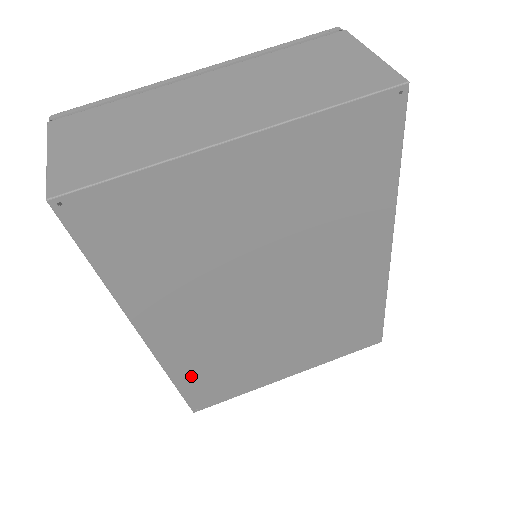
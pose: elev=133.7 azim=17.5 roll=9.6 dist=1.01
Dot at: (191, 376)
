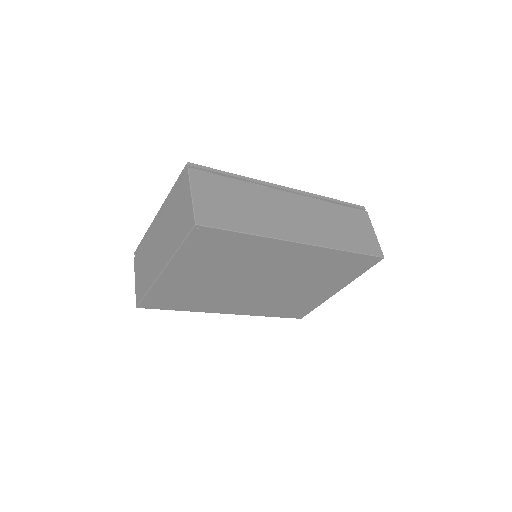
Dot at: (273, 312)
